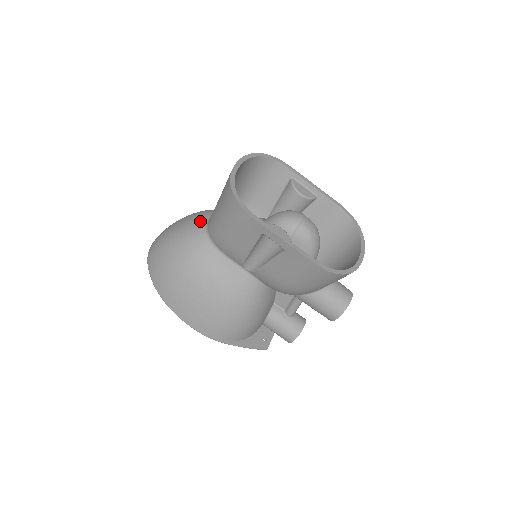
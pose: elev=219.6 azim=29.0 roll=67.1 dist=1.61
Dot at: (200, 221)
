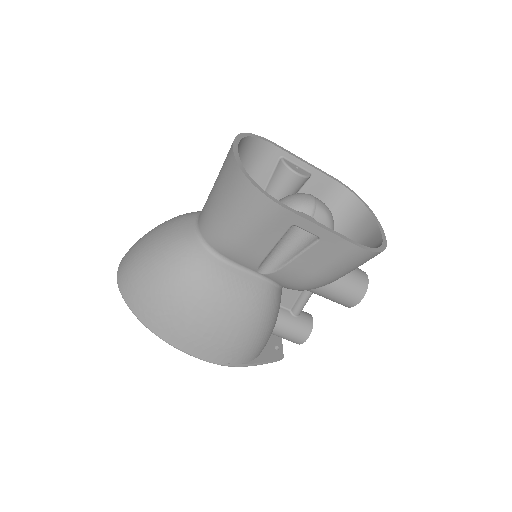
Dot at: (186, 229)
